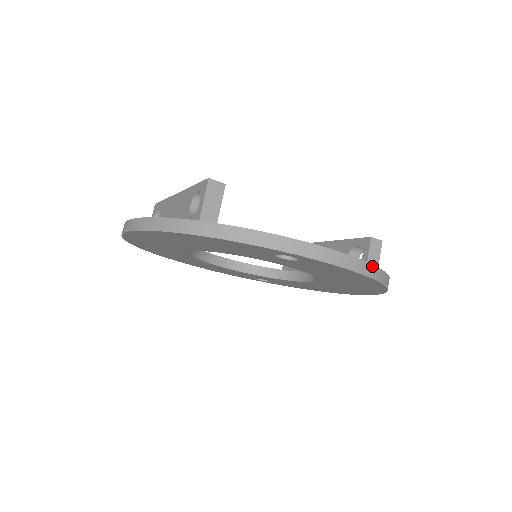
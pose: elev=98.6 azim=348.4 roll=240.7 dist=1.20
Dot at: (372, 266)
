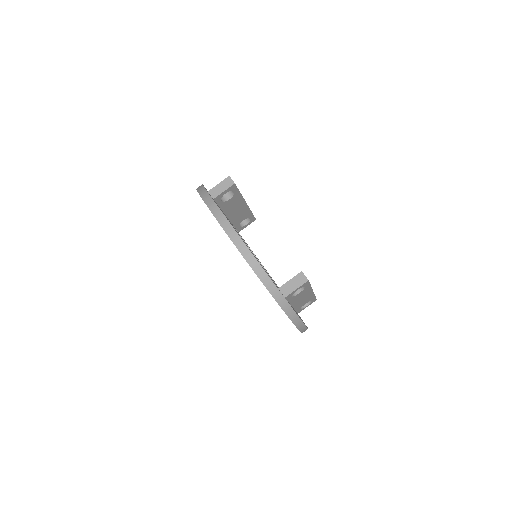
Dot at: (253, 256)
